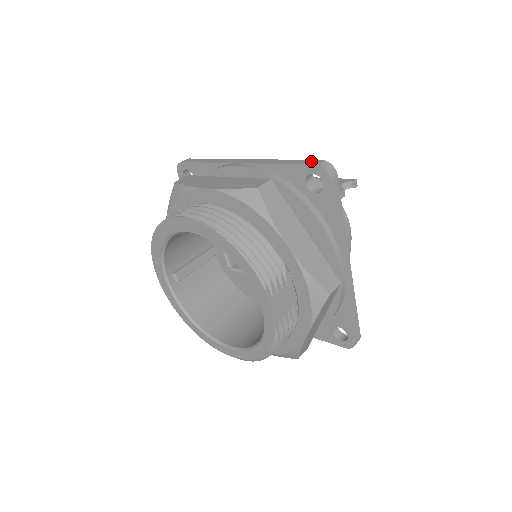
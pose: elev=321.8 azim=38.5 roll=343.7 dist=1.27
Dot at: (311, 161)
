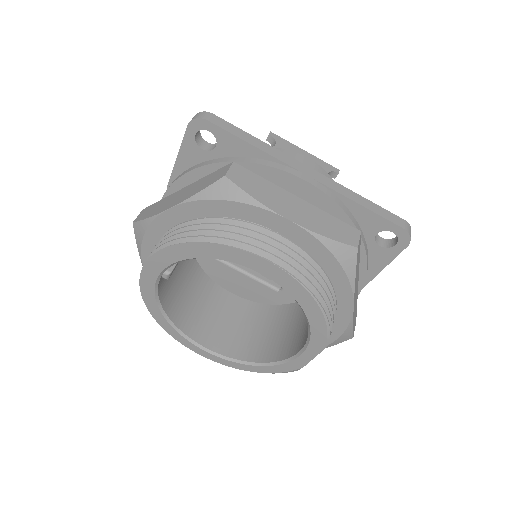
Dot at: (396, 217)
